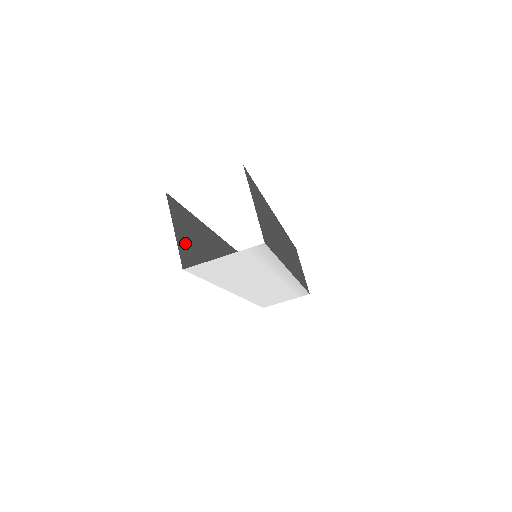
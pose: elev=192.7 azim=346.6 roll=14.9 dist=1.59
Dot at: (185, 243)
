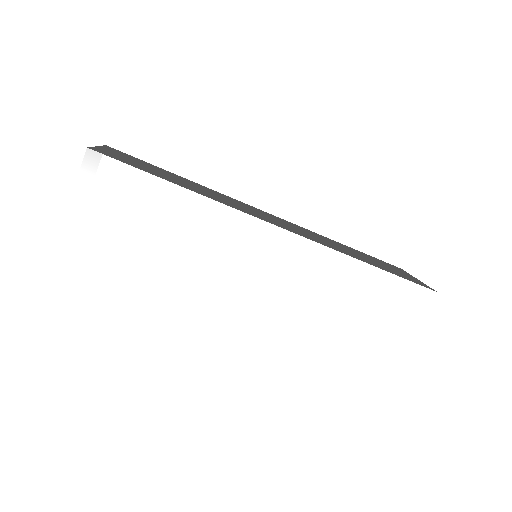
Dot at: occluded
